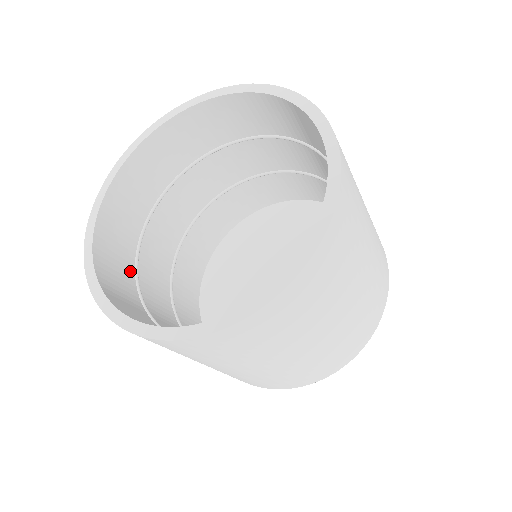
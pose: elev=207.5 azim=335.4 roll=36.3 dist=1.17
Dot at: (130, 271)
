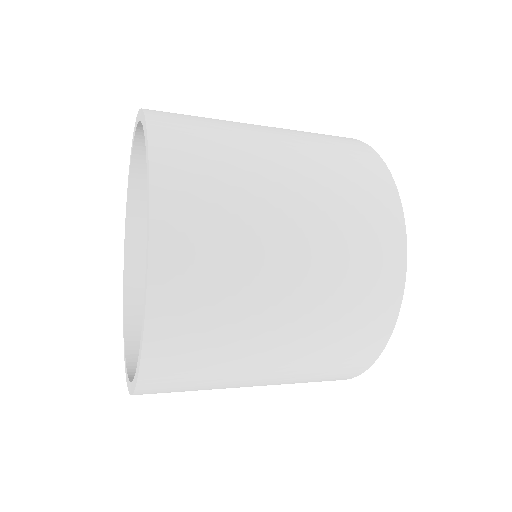
Dot at: occluded
